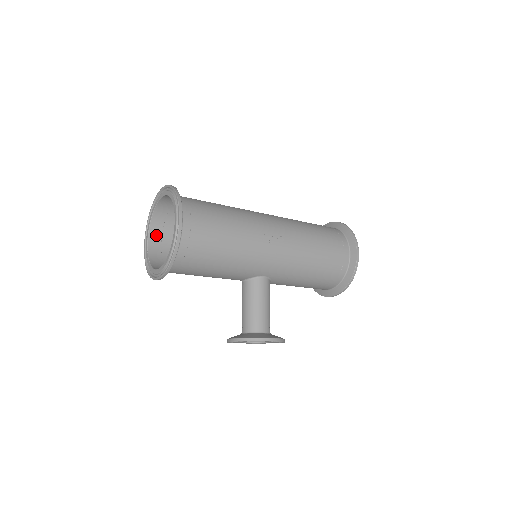
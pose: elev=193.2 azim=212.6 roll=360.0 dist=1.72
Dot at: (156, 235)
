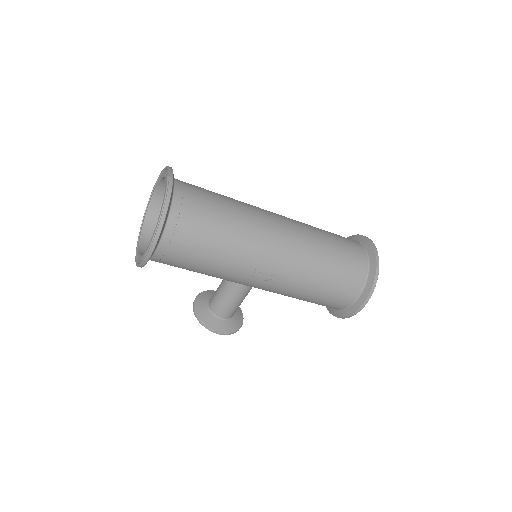
Dot at: occluded
